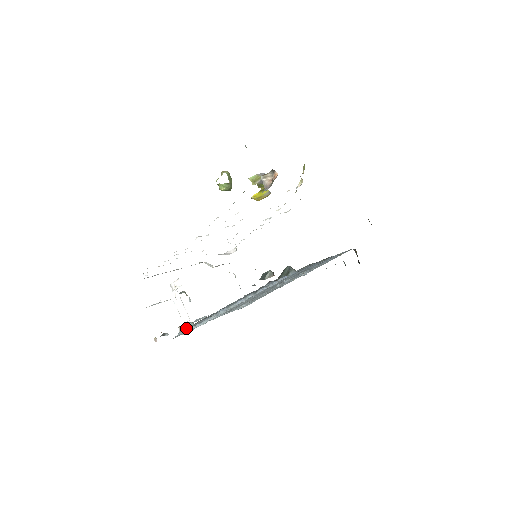
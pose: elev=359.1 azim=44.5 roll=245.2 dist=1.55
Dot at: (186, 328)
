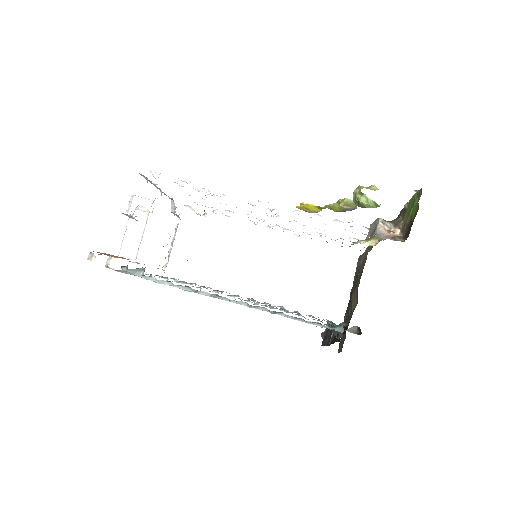
Dot at: (132, 269)
